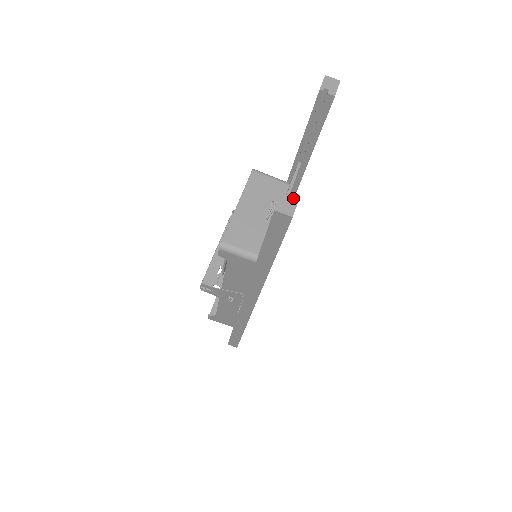
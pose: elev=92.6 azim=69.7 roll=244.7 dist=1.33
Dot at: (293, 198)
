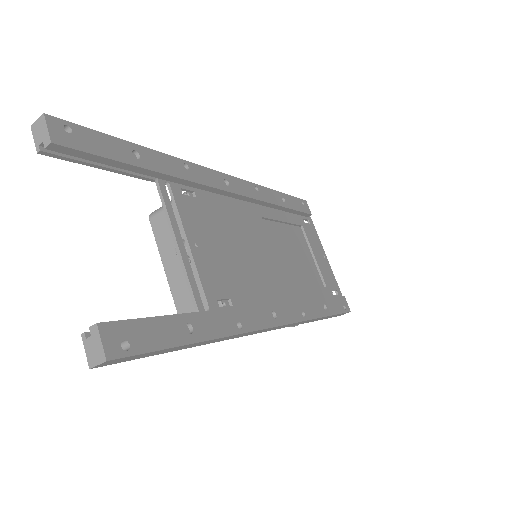
Dot at: (94, 335)
